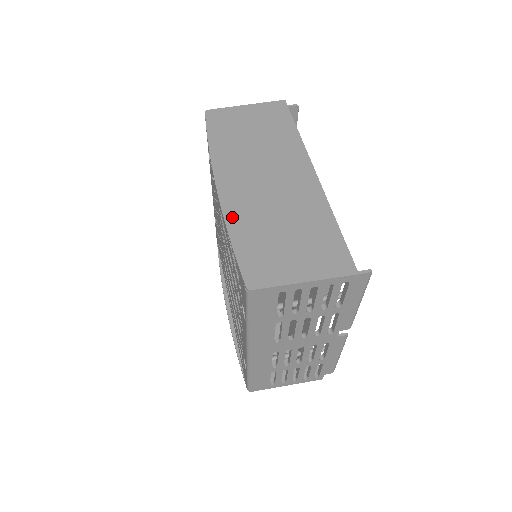
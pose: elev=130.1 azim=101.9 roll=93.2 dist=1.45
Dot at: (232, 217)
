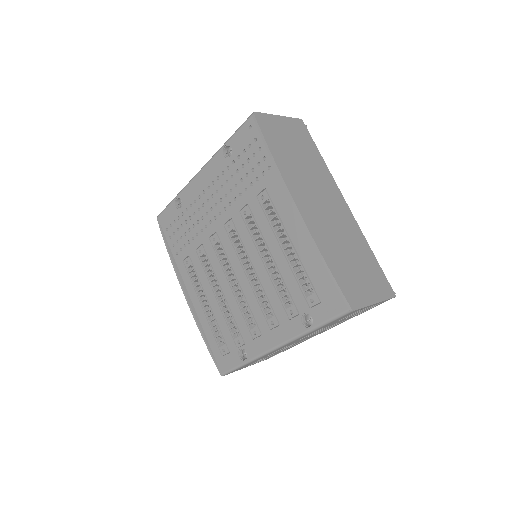
Dot at: (319, 240)
